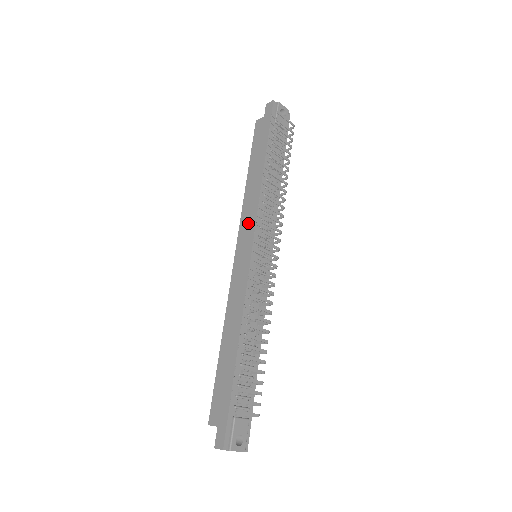
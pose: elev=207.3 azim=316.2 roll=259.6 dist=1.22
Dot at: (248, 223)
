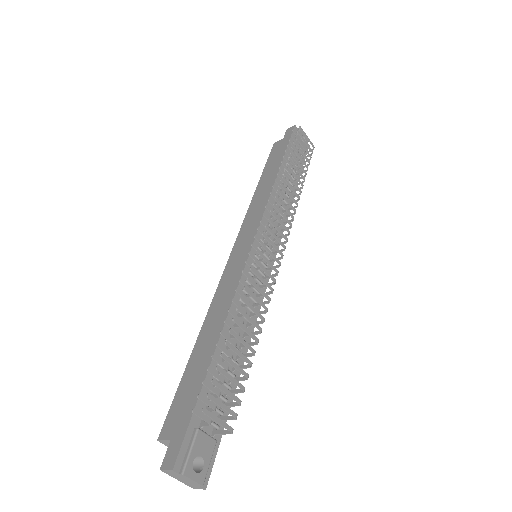
Dot at: (252, 221)
